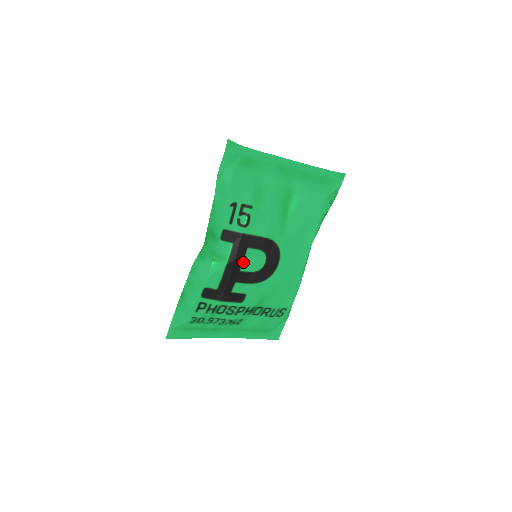
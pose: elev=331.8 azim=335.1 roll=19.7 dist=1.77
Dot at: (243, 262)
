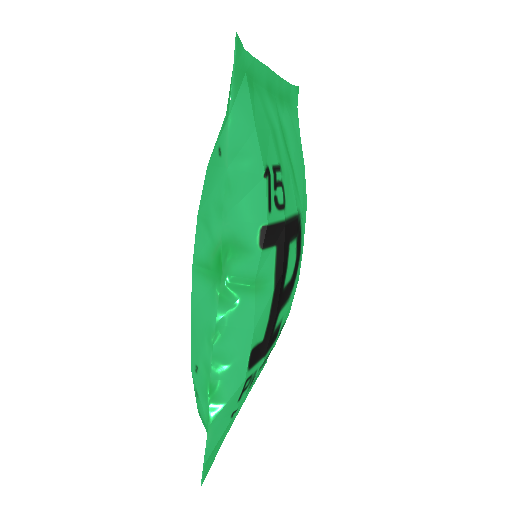
Dot at: (286, 271)
